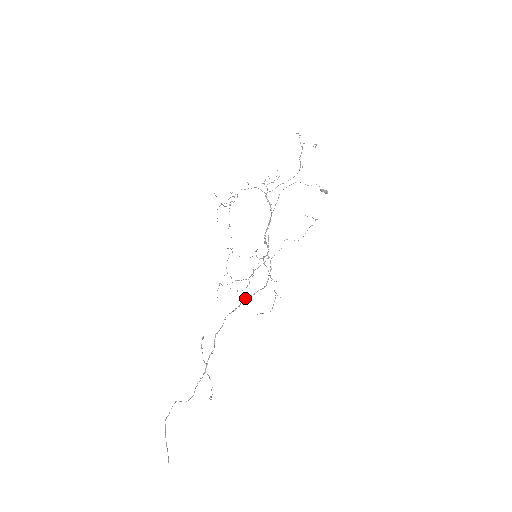
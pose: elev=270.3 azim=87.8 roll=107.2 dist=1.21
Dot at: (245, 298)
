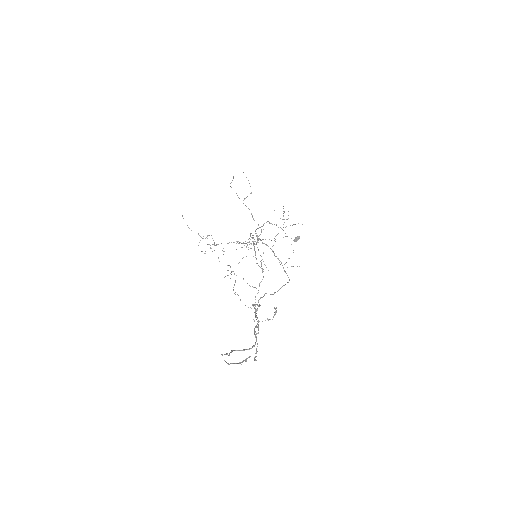
Dot at: (273, 294)
